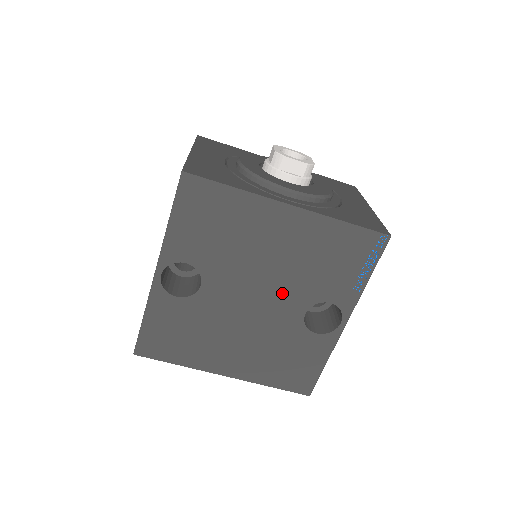
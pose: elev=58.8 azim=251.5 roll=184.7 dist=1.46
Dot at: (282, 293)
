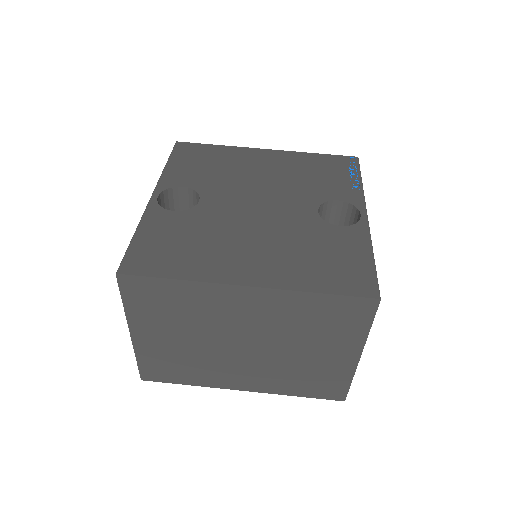
Dot at: (285, 198)
